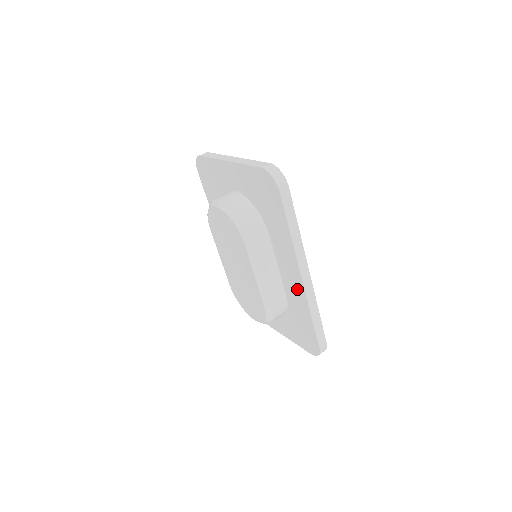
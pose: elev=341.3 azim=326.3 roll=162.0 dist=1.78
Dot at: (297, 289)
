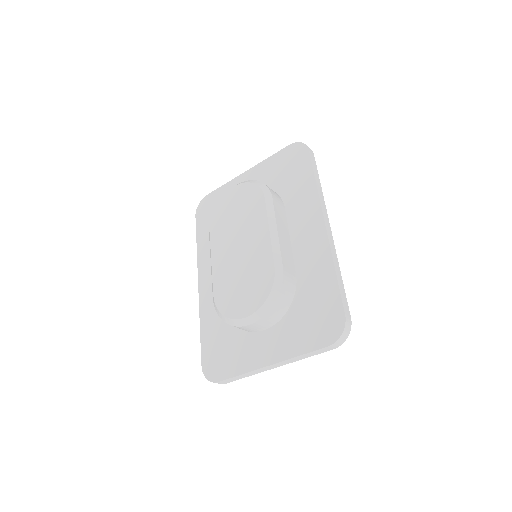
Dot at: (316, 245)
